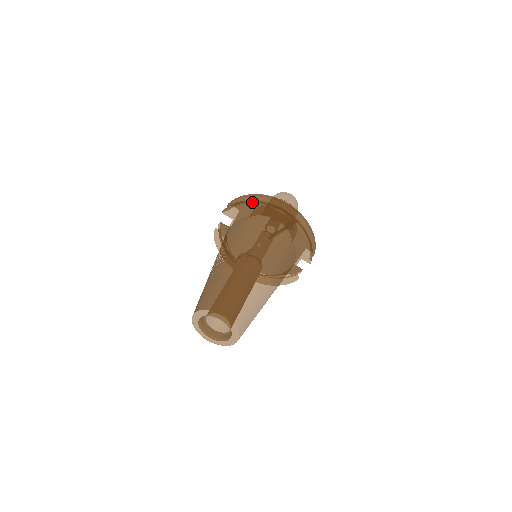
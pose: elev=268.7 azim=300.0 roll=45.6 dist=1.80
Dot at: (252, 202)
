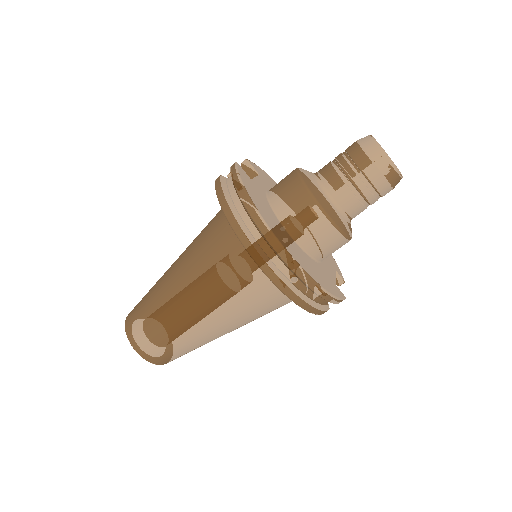
Dot at: (228, 219)
